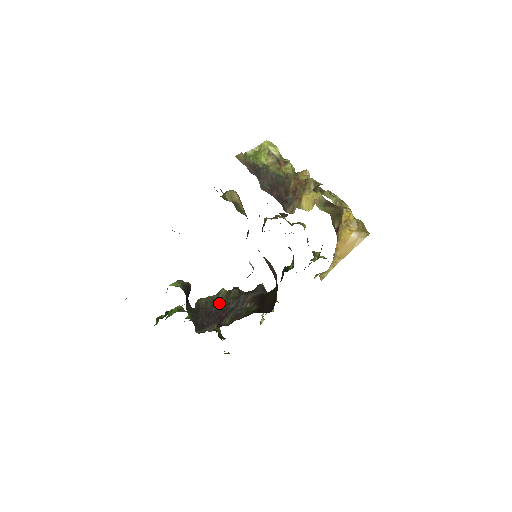
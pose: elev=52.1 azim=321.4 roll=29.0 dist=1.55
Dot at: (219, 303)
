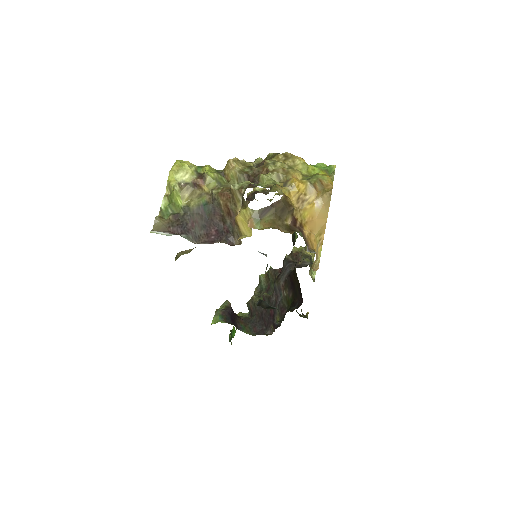
Dot at: occluded
